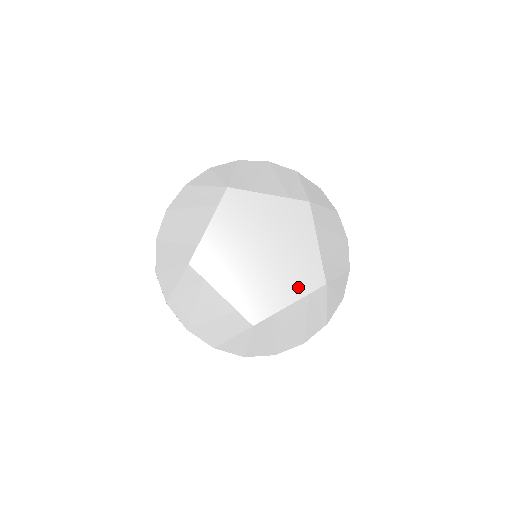
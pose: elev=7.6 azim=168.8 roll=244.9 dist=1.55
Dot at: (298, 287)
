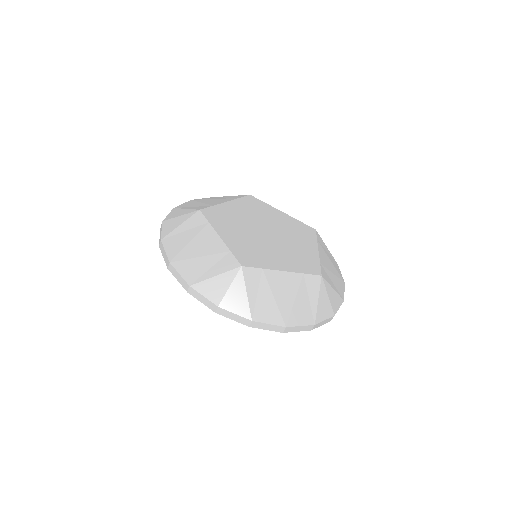
Dot at: (308, 240)
